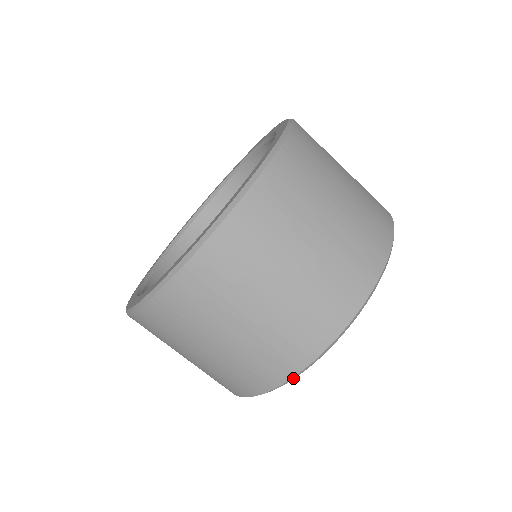
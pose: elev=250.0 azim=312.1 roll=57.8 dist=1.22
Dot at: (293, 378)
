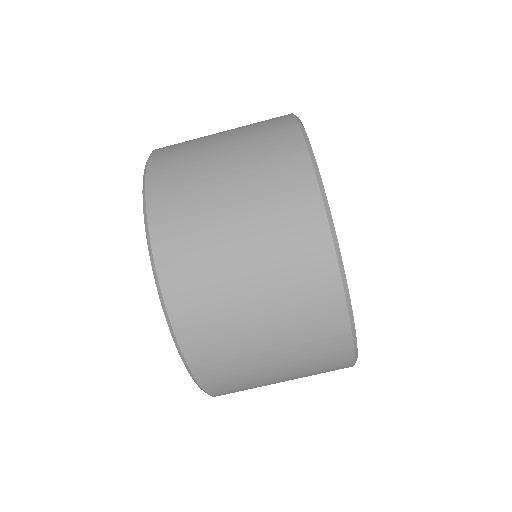
Dot at: (334, 236)
